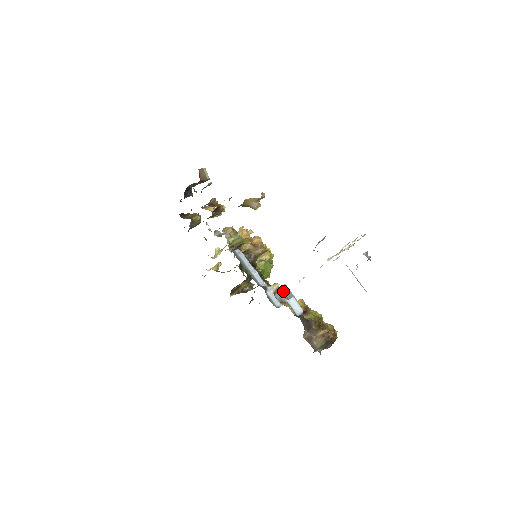
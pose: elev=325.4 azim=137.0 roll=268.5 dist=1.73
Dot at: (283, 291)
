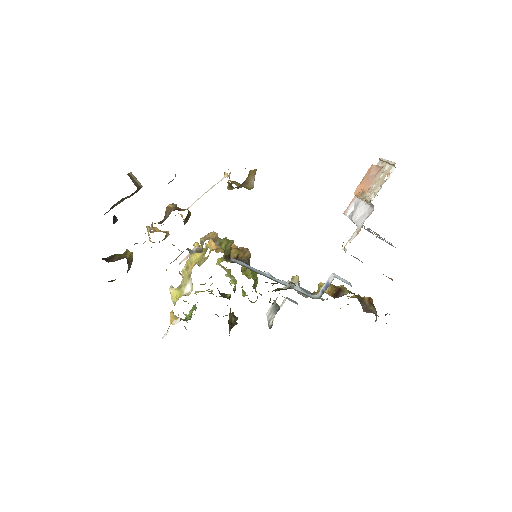
Dot at: occluded
